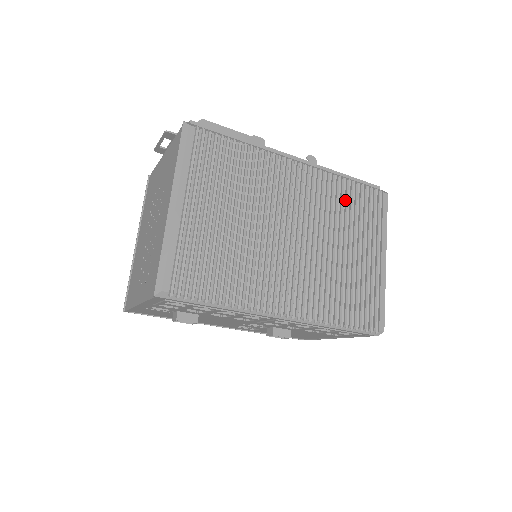
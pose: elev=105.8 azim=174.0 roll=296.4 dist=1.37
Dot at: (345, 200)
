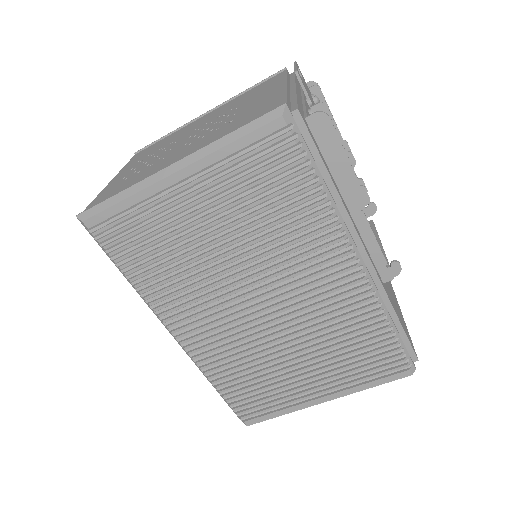
Dot at: (358, 335)
